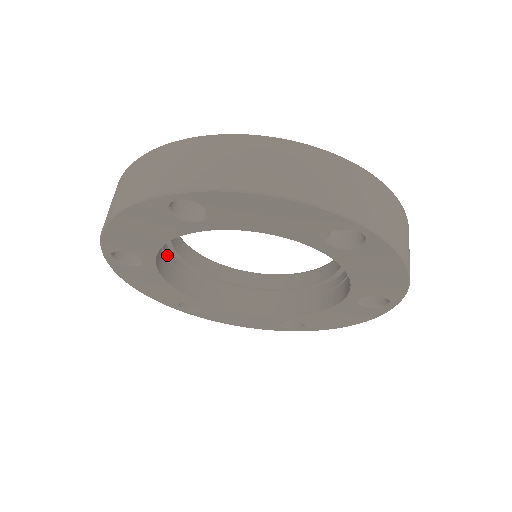
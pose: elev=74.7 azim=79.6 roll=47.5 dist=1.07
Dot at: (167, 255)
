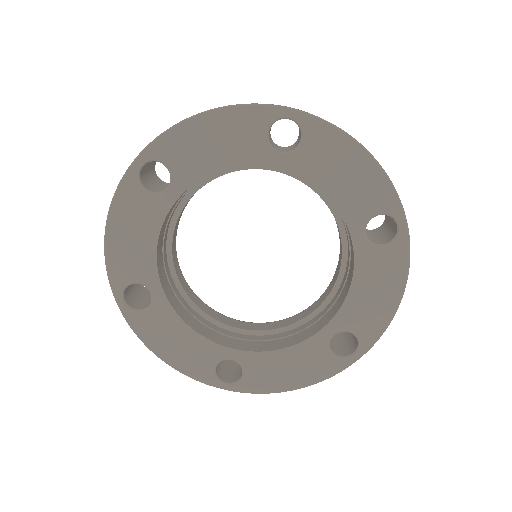
Dot at: (172, 214)
